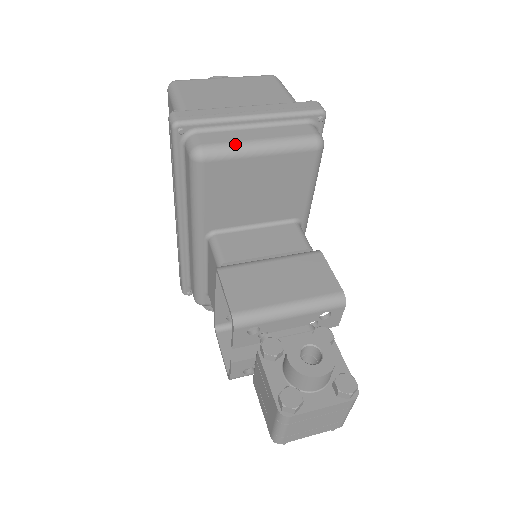
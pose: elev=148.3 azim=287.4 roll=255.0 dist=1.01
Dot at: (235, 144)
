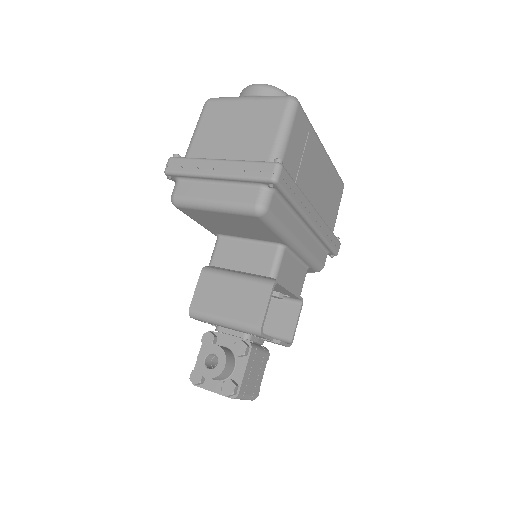
Dot at: (195, 200)
